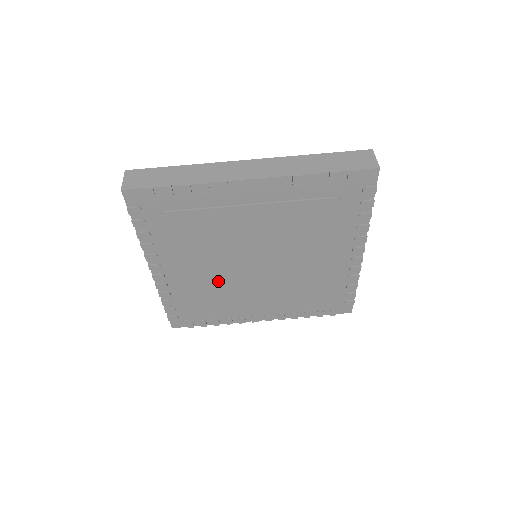
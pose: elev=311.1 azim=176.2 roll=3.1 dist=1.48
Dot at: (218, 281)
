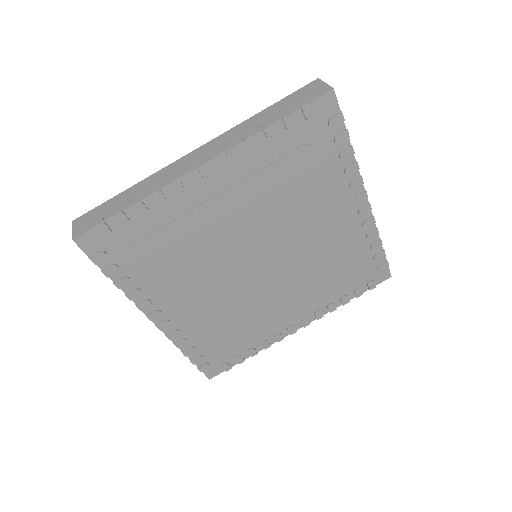
Dot at: (229, 302)
